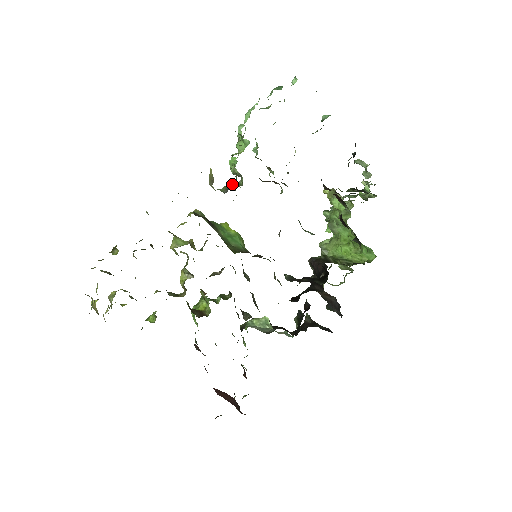
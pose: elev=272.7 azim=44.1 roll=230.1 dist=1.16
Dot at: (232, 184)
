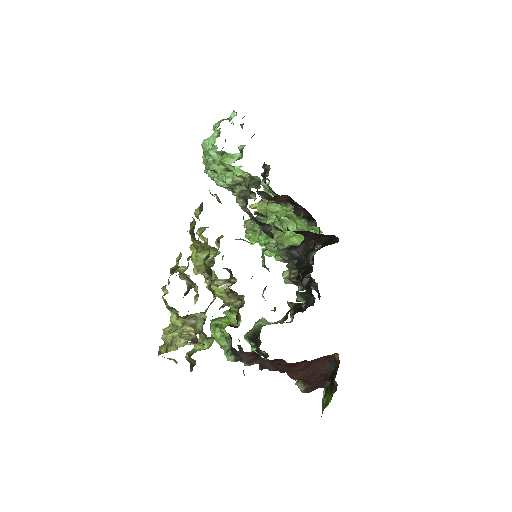
Dot at: (257, 182)
